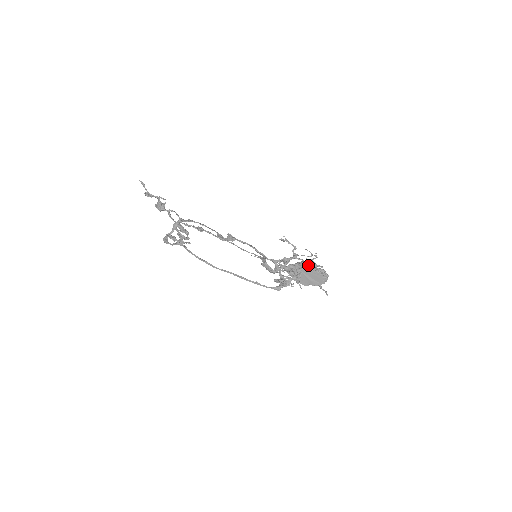
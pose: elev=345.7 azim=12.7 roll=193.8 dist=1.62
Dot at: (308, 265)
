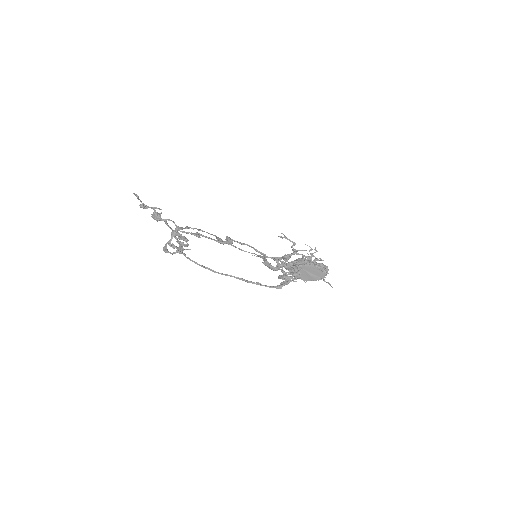
Dot at: (307, 261)
